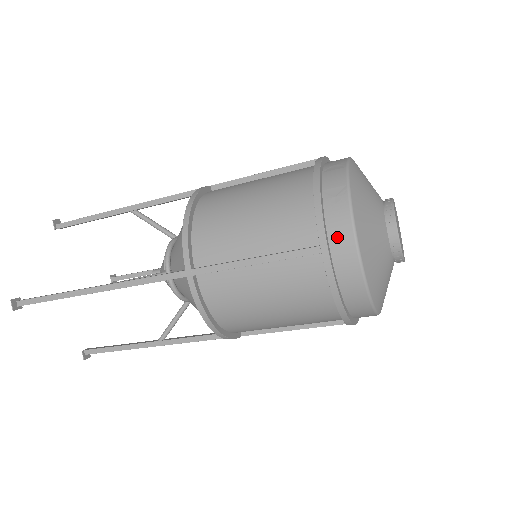
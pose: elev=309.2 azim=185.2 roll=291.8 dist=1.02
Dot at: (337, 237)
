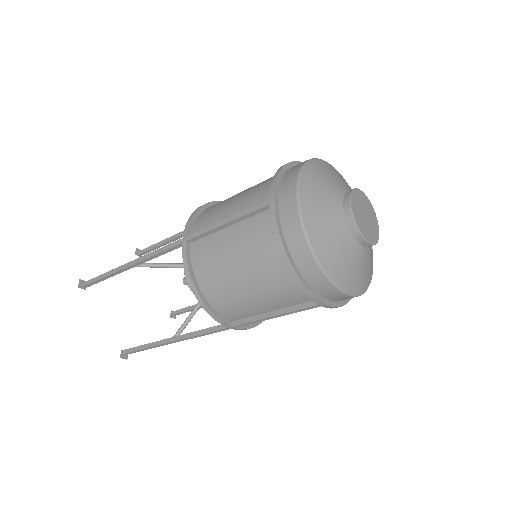
Dot at: (285, 193)
